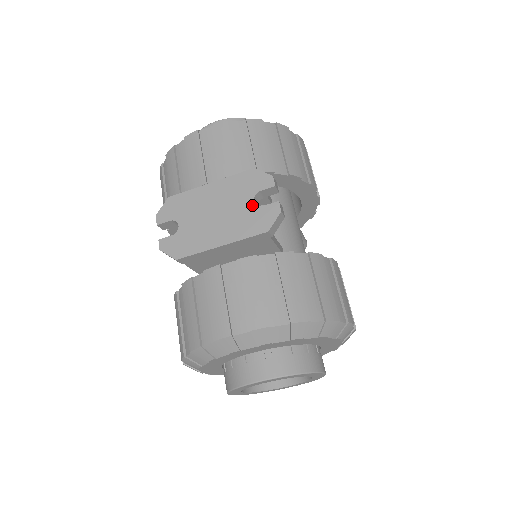
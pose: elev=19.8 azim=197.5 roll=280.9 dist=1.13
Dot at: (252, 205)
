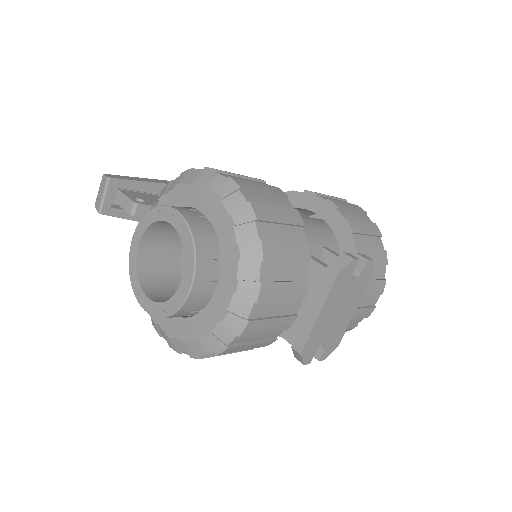
Dot at: (355, 282)
